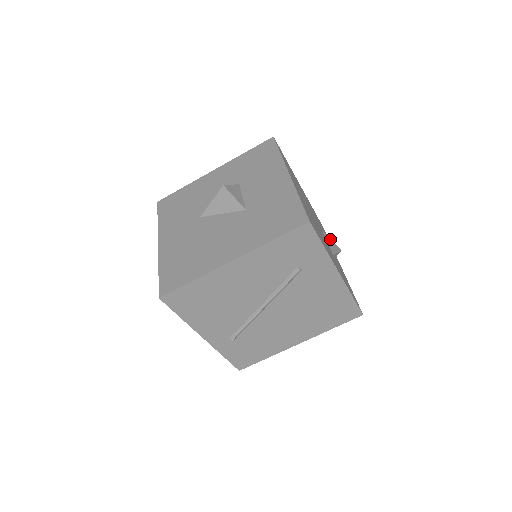
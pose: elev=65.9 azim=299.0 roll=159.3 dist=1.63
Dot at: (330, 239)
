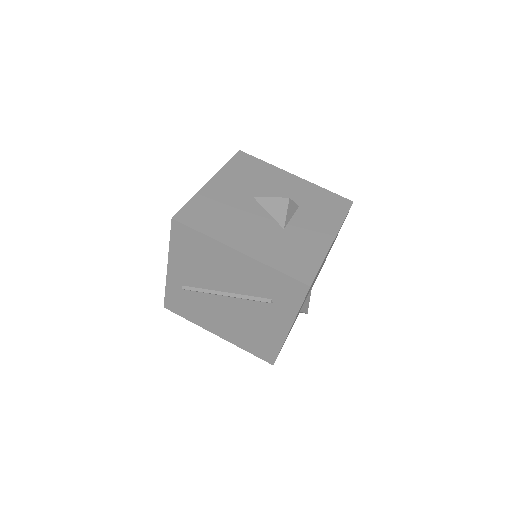
Dot at: occluded
